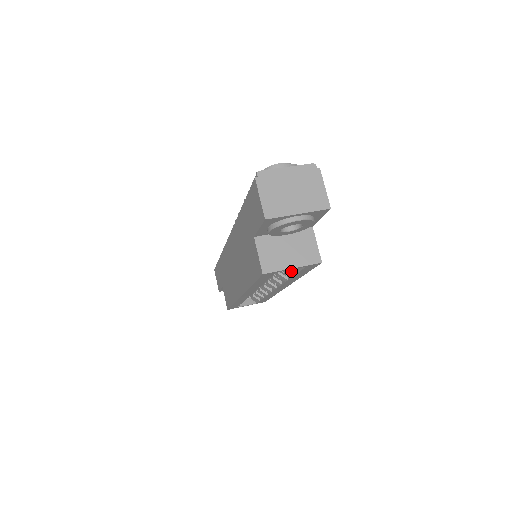
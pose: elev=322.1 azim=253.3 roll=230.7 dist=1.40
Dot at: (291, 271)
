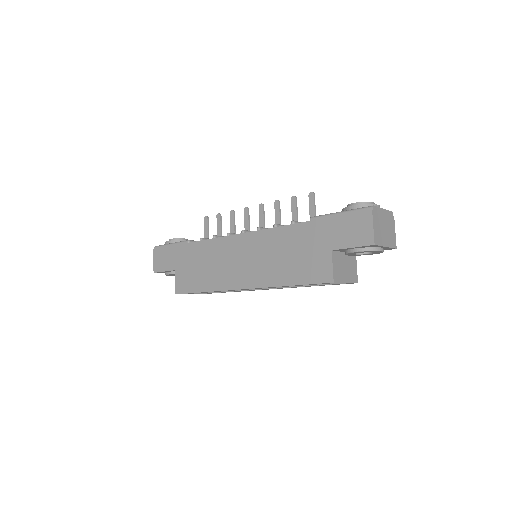
Dot at: occluded
